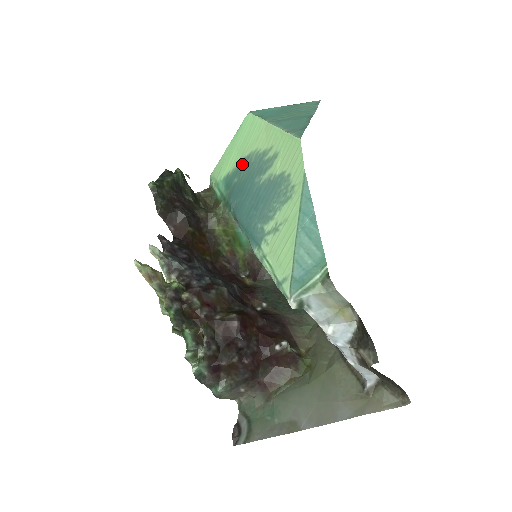
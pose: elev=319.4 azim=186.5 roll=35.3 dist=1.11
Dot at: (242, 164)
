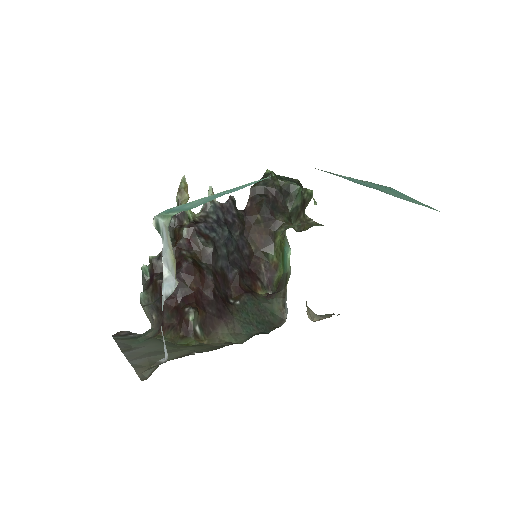
Dot at: occluded
